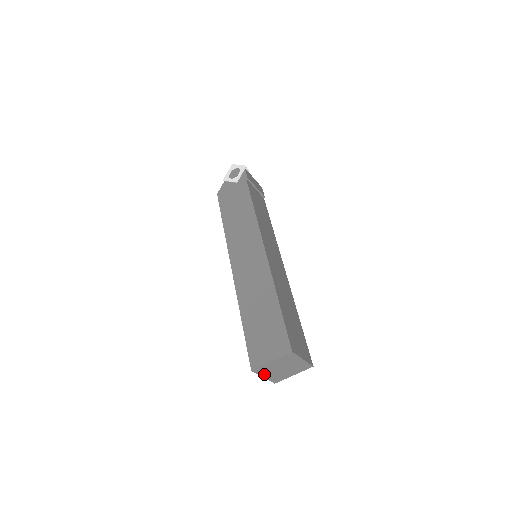
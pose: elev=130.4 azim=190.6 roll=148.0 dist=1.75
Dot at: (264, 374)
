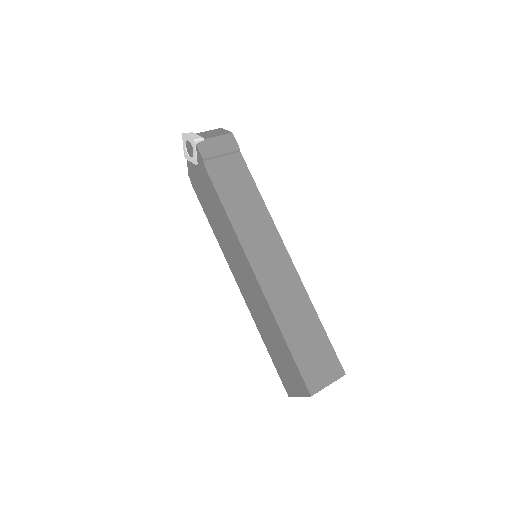
Dot at: occluded
